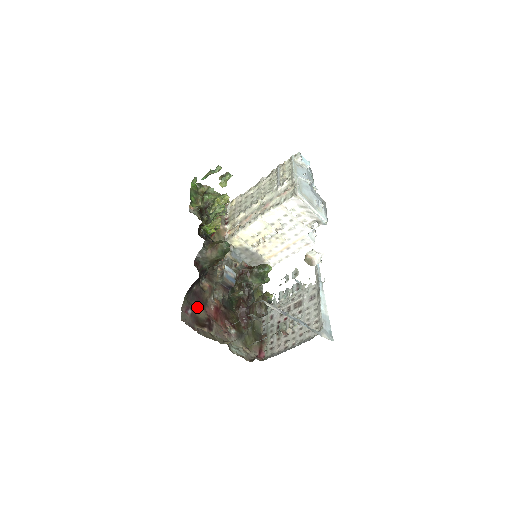
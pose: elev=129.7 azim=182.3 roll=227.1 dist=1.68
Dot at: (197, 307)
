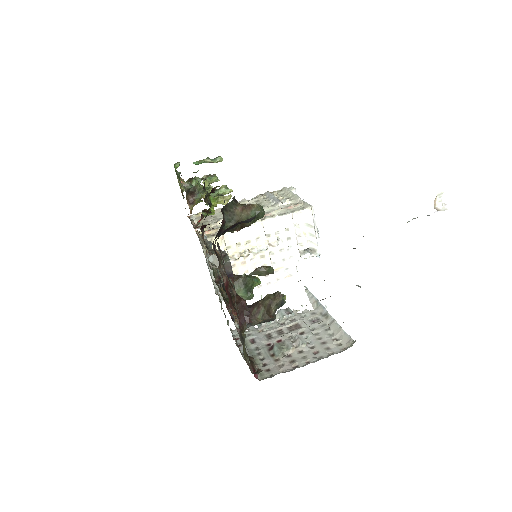
Dot at: occluded
